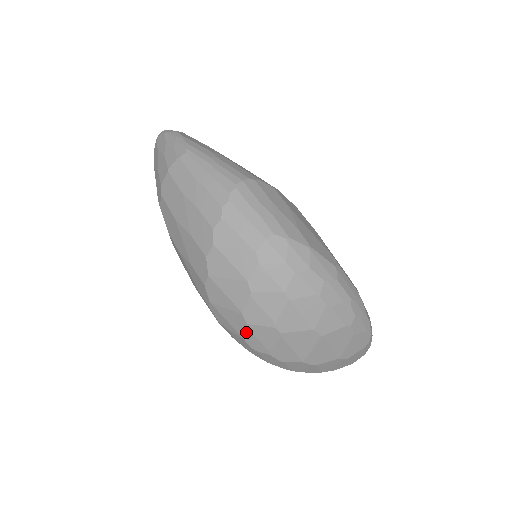
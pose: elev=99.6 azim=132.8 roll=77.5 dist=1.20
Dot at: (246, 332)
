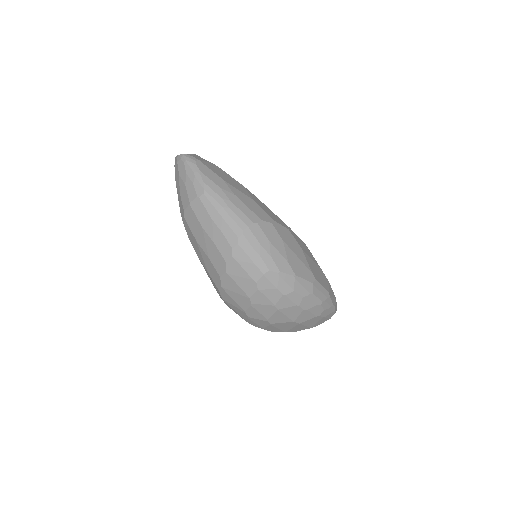
Dot at: (247, 319)
